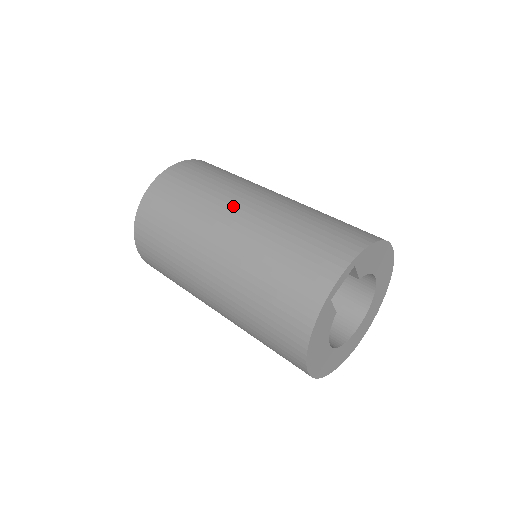
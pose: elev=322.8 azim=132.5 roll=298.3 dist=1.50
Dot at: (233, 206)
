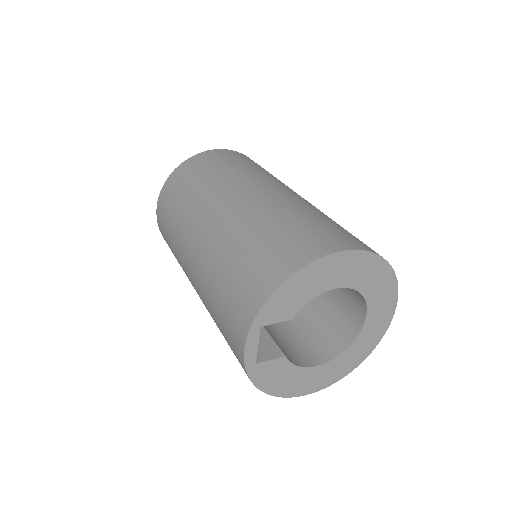
Dot at: (188, 247)
